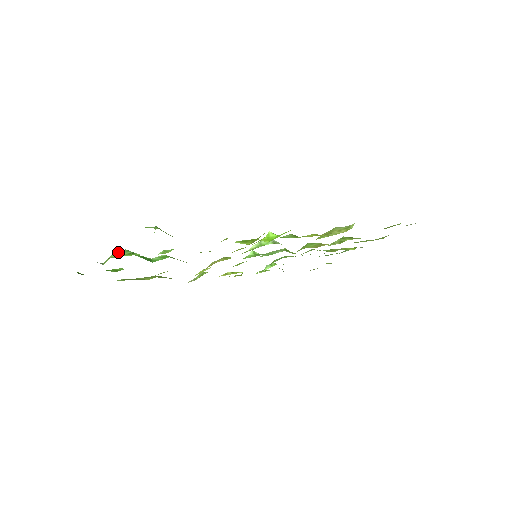
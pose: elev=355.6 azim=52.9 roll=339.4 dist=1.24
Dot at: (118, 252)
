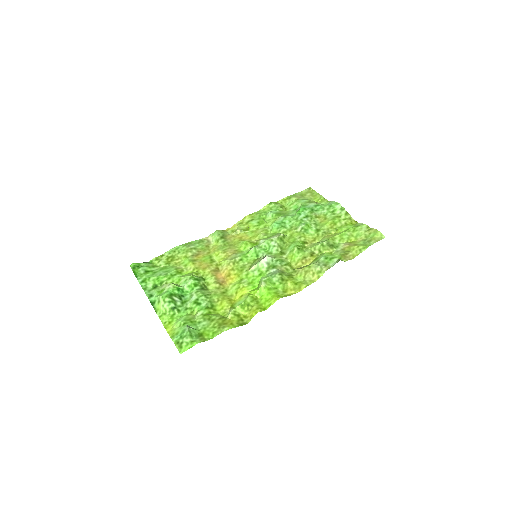
Dot at: (163, 303)
